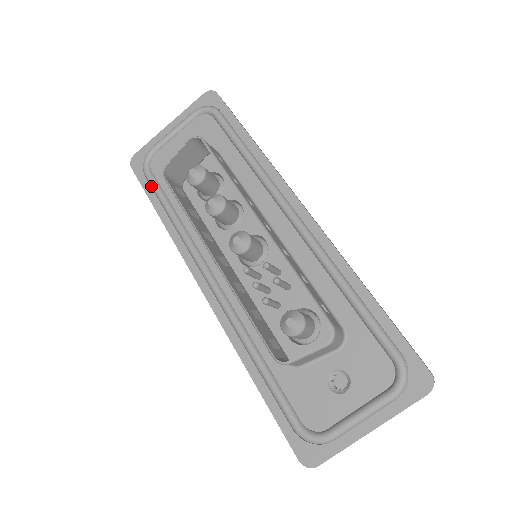
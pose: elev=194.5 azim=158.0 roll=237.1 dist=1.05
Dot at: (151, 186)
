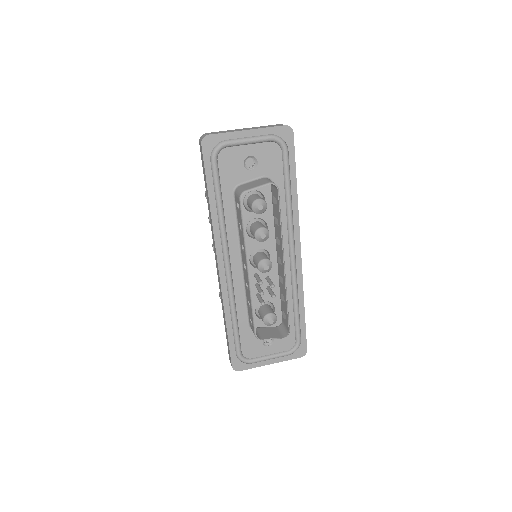
Dot at: (213, 174)
